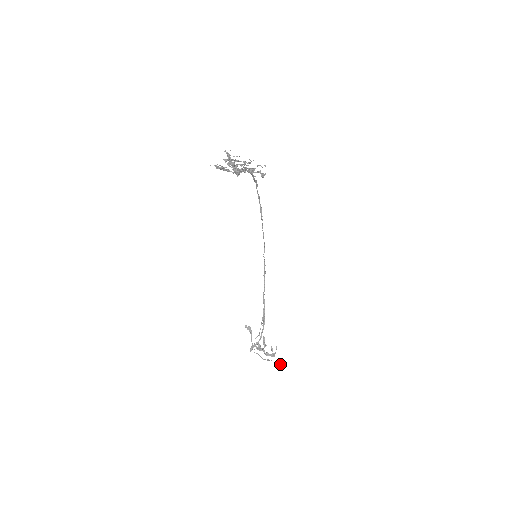
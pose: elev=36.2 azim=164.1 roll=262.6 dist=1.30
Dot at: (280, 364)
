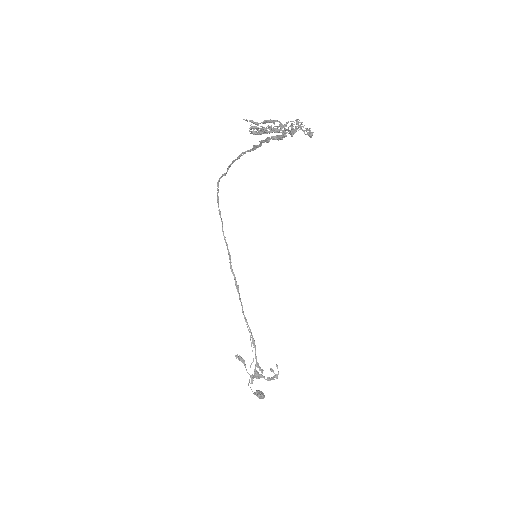
Dot at: (262, 395)
